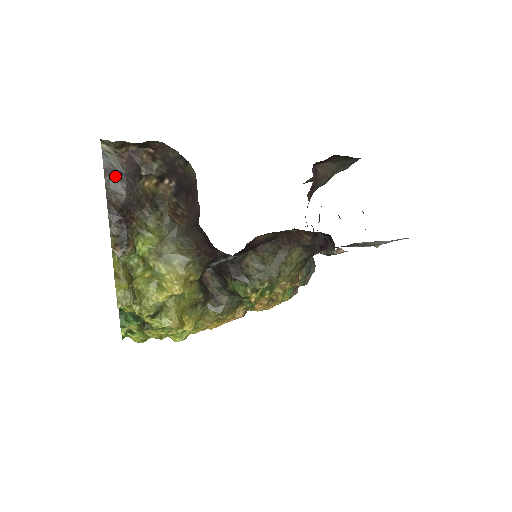
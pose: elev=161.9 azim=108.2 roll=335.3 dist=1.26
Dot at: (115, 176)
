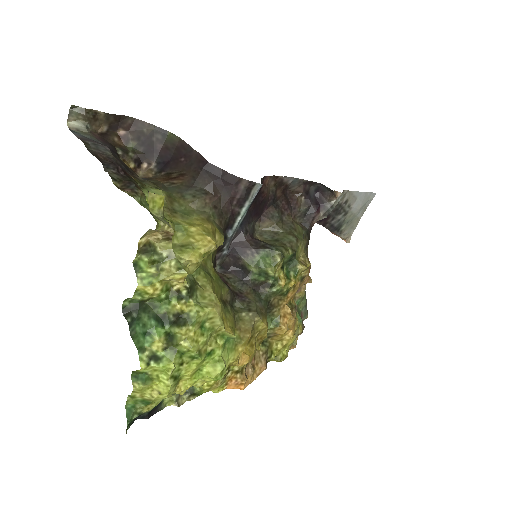
Dot at: (94, 142)
